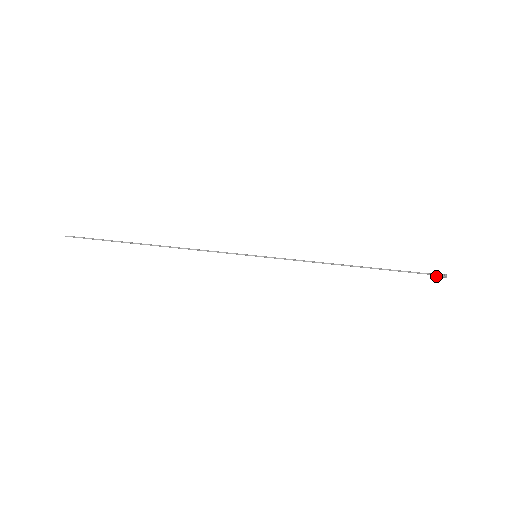
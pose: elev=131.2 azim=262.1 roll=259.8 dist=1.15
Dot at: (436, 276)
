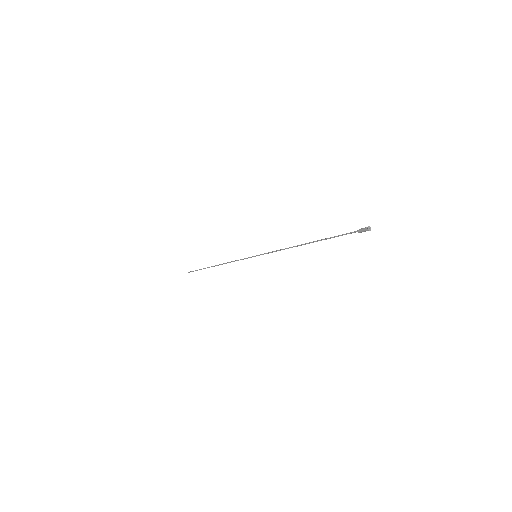
Dot at: (361, 229)
